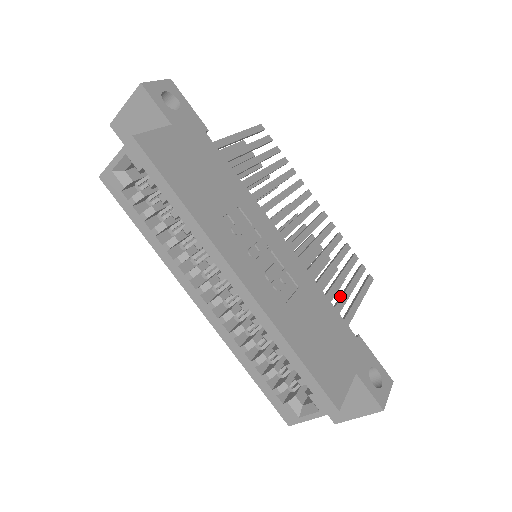
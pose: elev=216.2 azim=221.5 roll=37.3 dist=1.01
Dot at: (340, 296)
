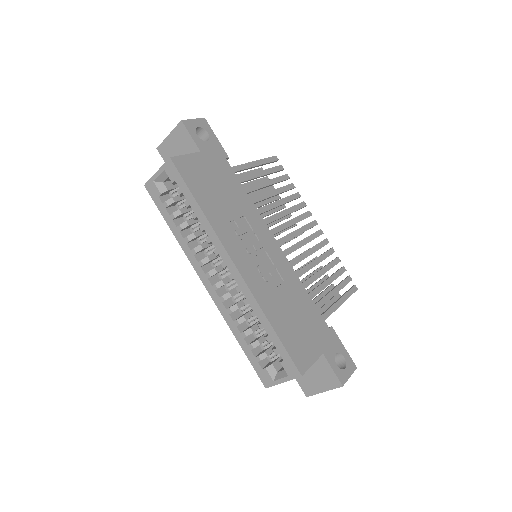
Dot at: occluded
